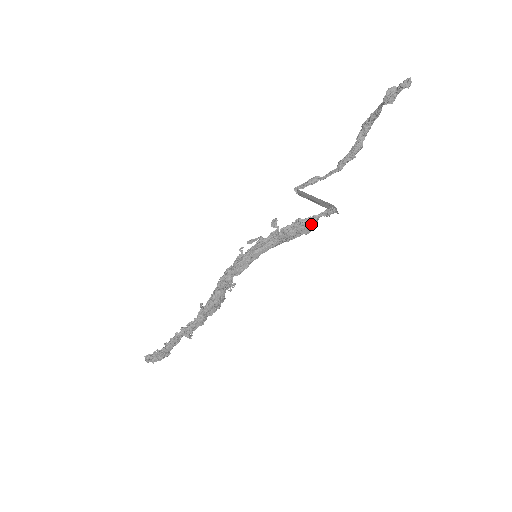
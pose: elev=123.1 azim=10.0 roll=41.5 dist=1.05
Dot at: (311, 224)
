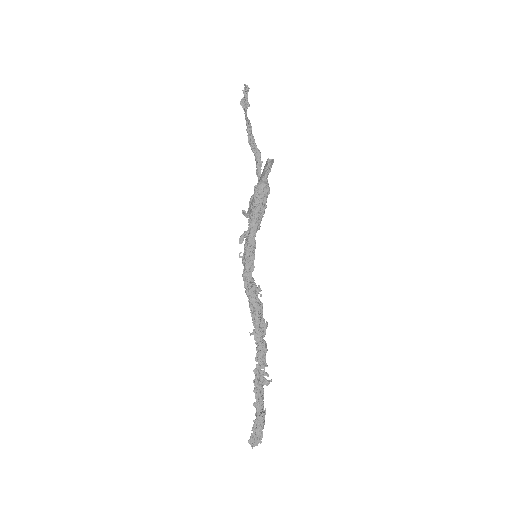
Dot at: (265, 182)
